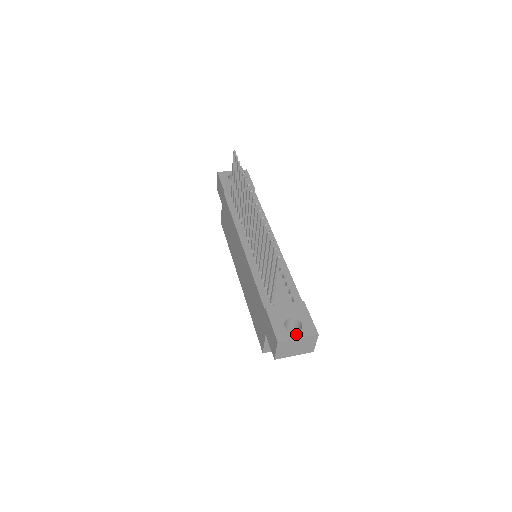
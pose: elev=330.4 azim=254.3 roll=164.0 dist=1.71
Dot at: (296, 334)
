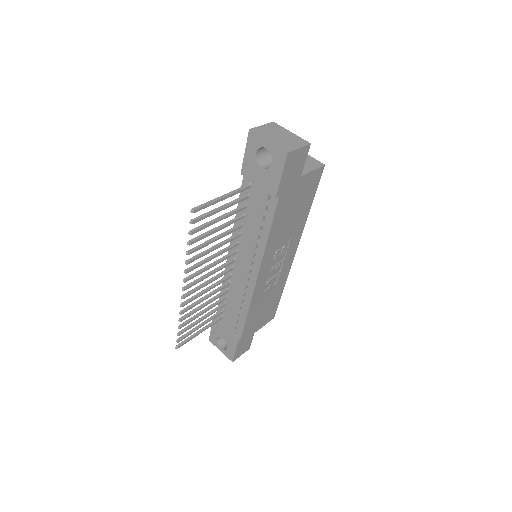
Dot at: (220, 348)
